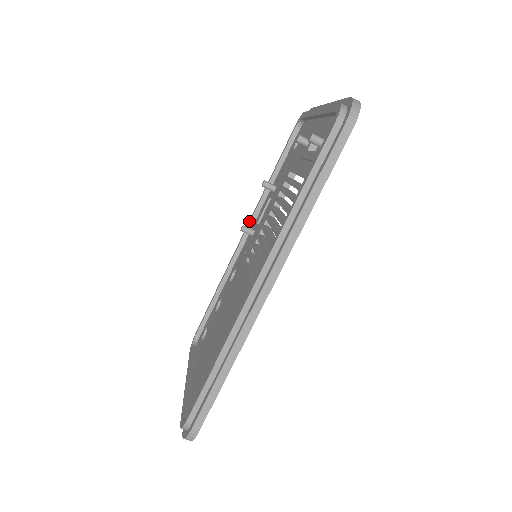
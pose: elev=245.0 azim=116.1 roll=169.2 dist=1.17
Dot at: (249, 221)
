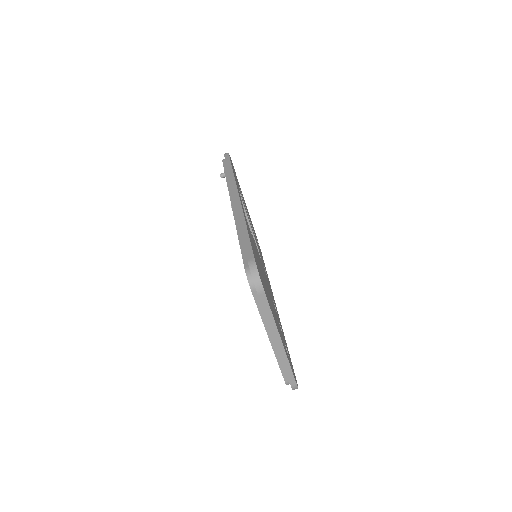
Dot at: occluded
